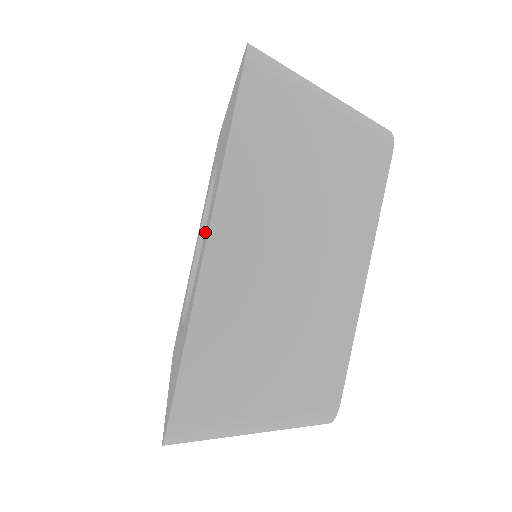
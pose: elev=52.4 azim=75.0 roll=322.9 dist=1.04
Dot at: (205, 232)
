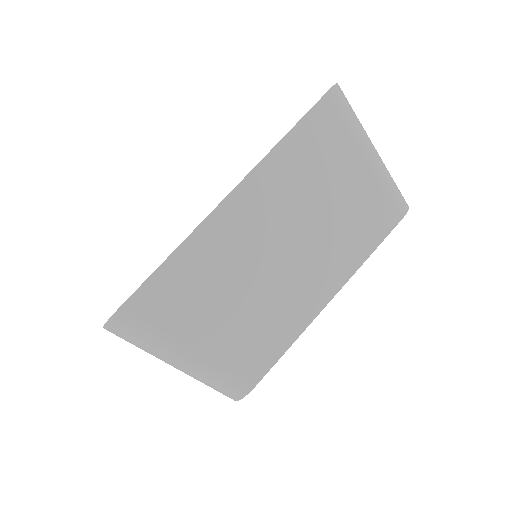
Dot at: occluded
